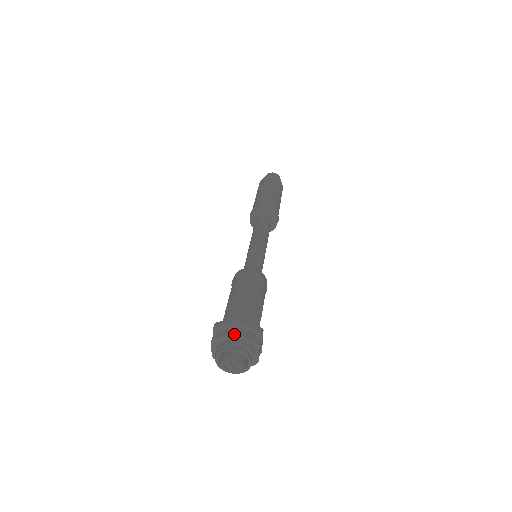
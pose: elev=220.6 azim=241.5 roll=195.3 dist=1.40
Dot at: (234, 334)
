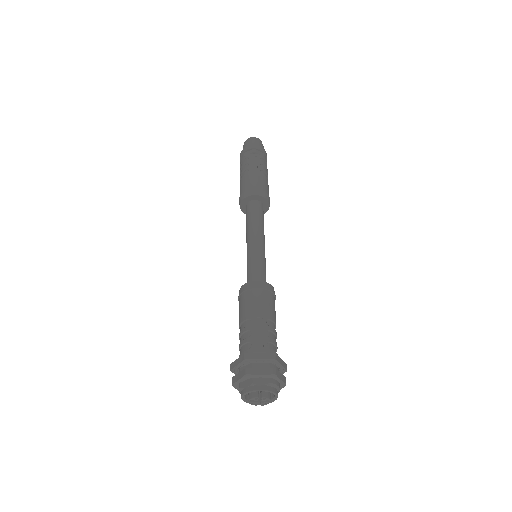
Dot at: (273, 375)
